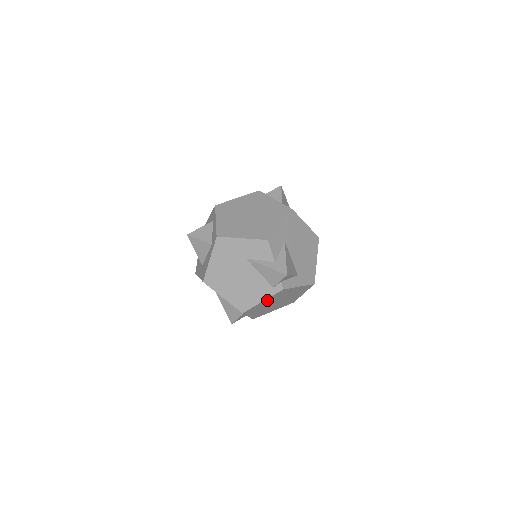
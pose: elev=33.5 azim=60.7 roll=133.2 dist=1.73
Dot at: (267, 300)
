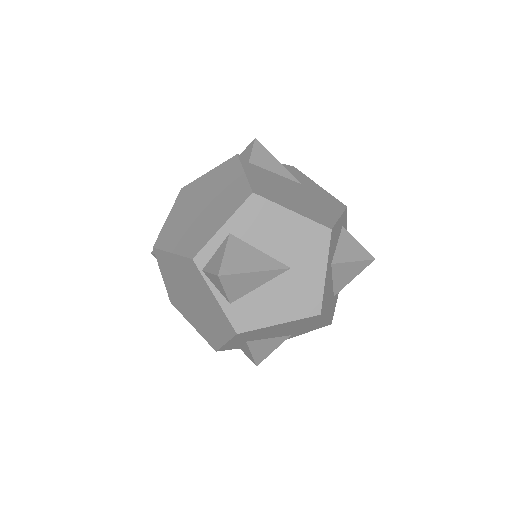
Dot at: occluded
